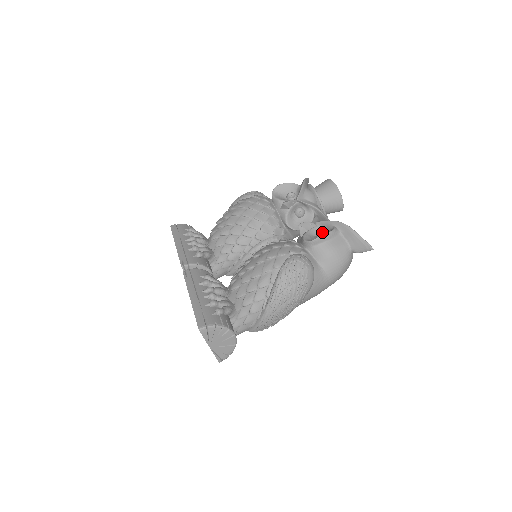
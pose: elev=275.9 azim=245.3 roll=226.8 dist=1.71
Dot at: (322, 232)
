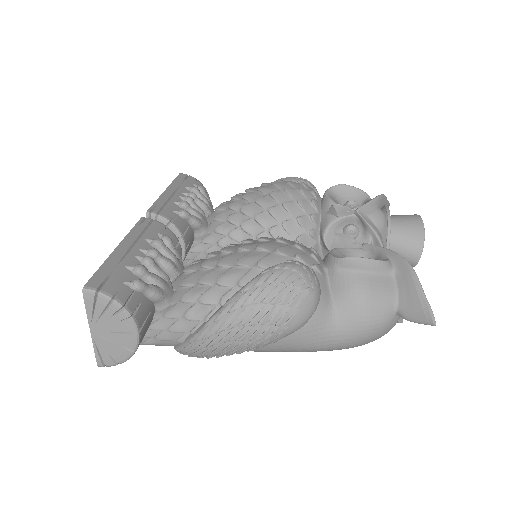
Dot at: occluded
